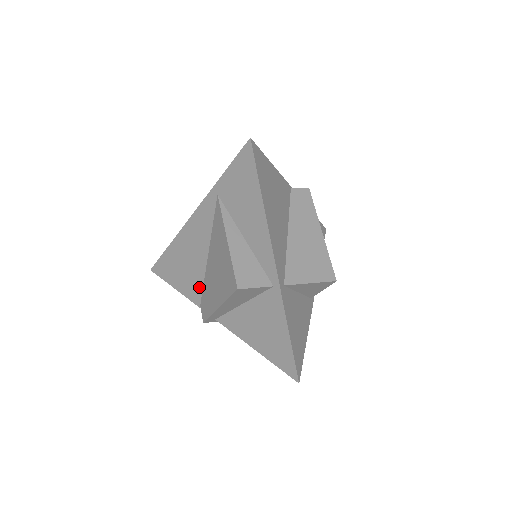
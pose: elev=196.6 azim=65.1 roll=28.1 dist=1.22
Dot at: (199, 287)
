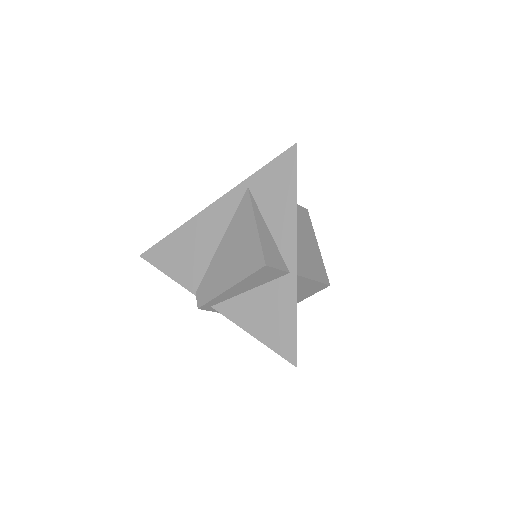
Dot at: (200, 274)
